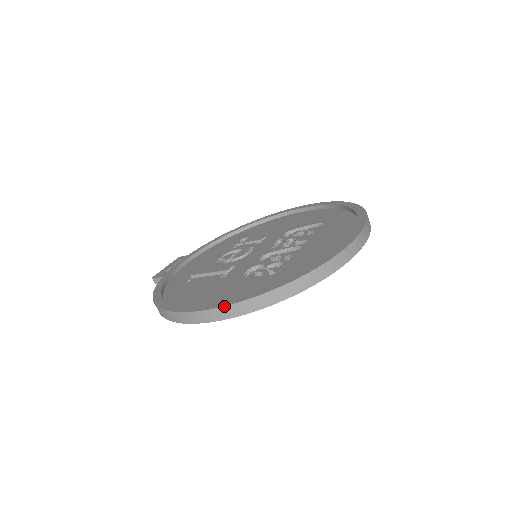
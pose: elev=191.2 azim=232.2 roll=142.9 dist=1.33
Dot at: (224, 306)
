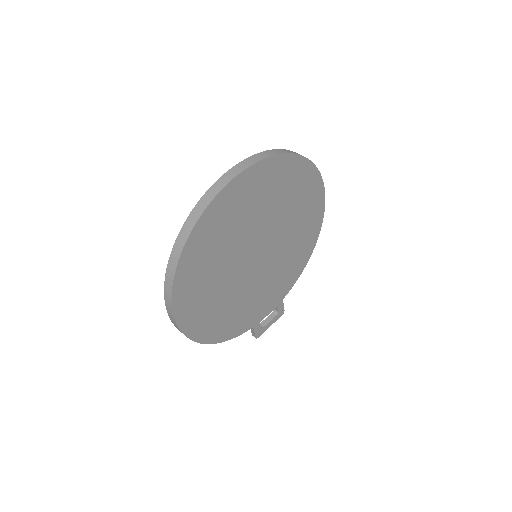
Dot at: (164, 293)
